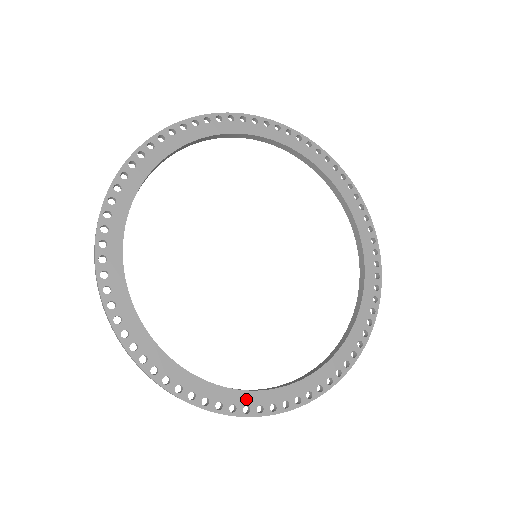
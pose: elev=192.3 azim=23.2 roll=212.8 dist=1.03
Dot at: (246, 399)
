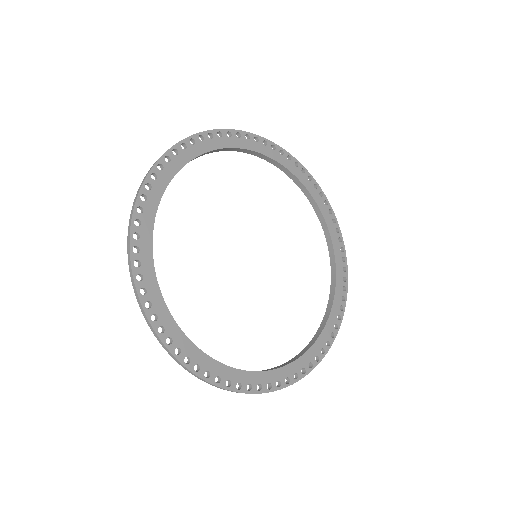
Dot at: (307, 359)
